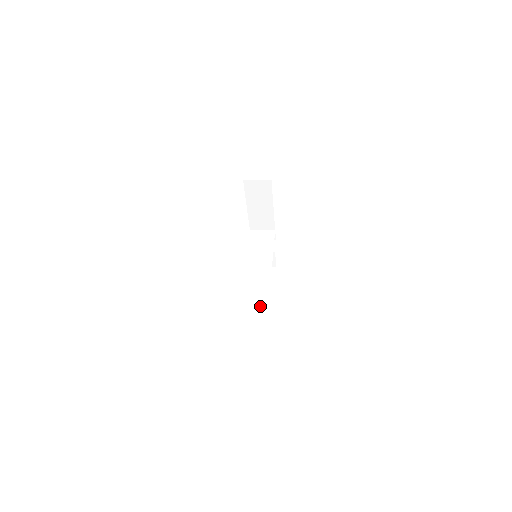
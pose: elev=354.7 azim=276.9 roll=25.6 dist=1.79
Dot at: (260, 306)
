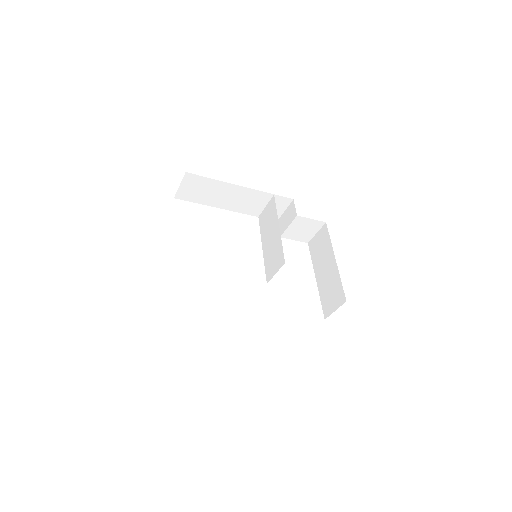
Dot at: (330, 291)
